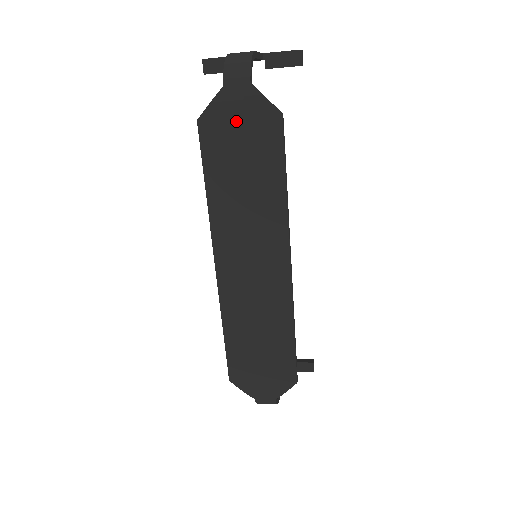
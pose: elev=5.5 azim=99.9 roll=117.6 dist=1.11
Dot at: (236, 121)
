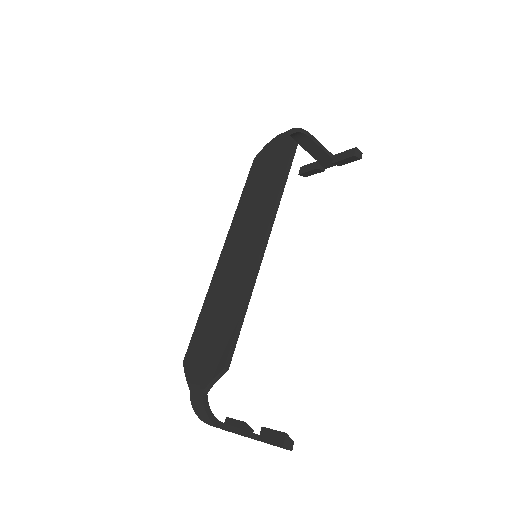
Dot at: (271, 153)
